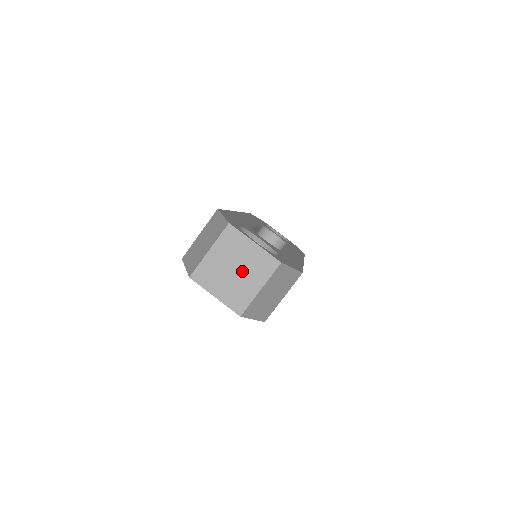
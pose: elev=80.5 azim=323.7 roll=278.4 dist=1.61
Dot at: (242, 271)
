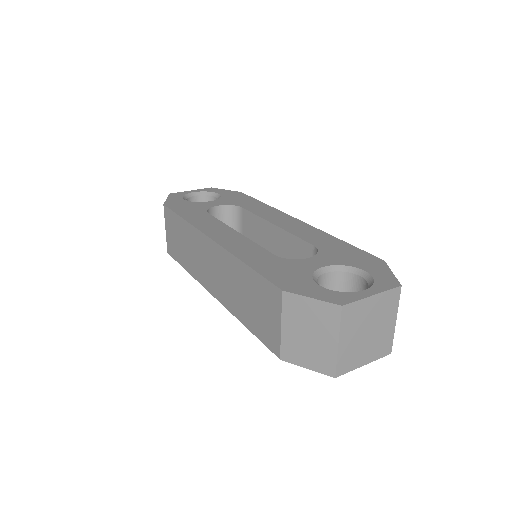
Dot at: (375, 326)
